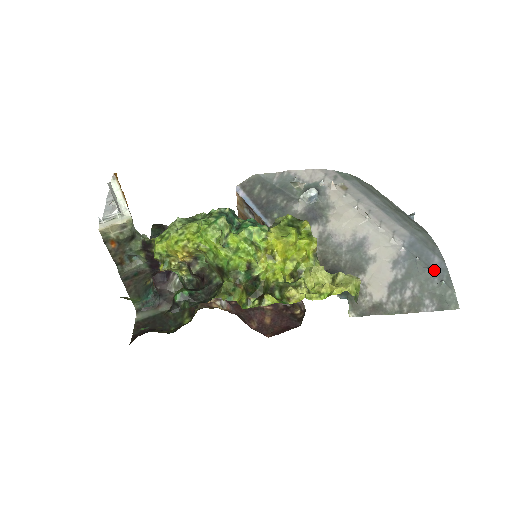
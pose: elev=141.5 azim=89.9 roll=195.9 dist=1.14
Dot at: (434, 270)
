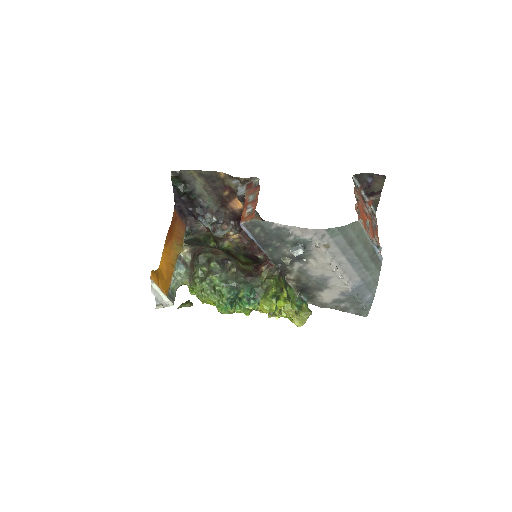
Dot at: (364, 301)
